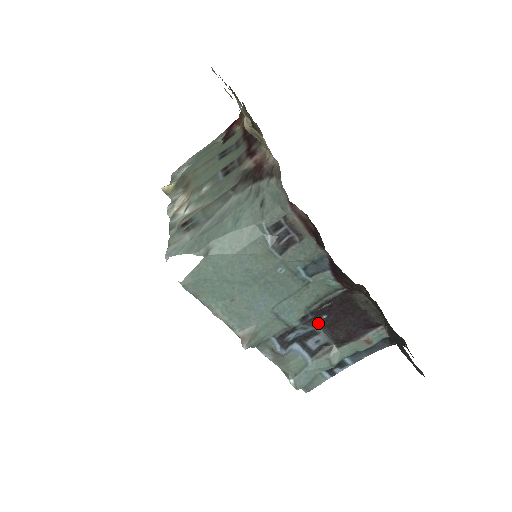
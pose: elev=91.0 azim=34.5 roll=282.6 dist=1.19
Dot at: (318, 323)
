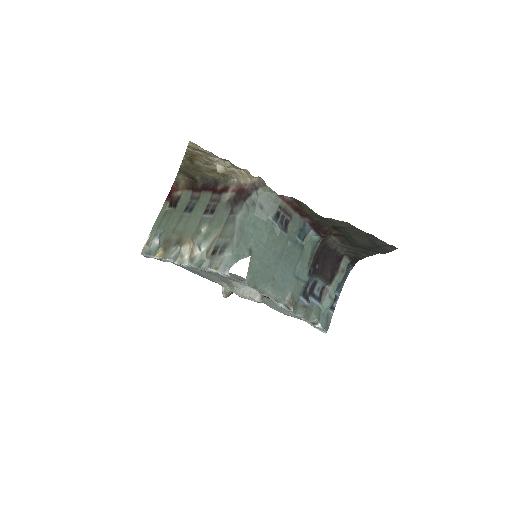
Dot at: (316, 273)
